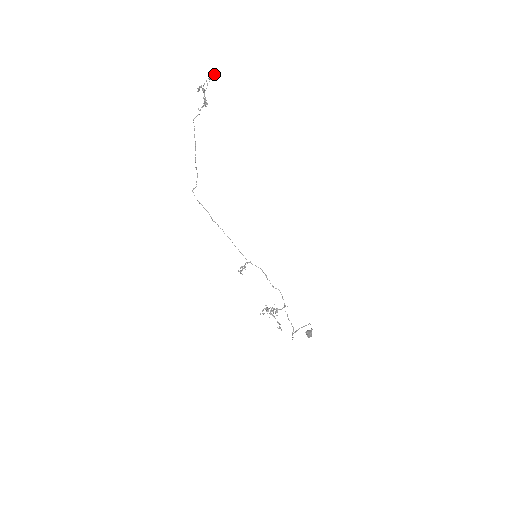
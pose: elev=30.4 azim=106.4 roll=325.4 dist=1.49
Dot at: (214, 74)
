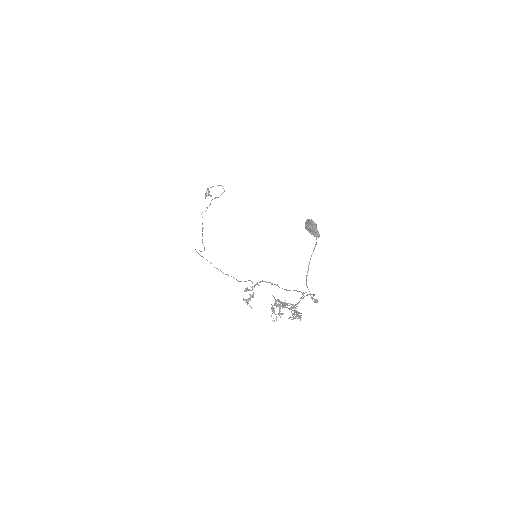
Dot at: (218, 185)
